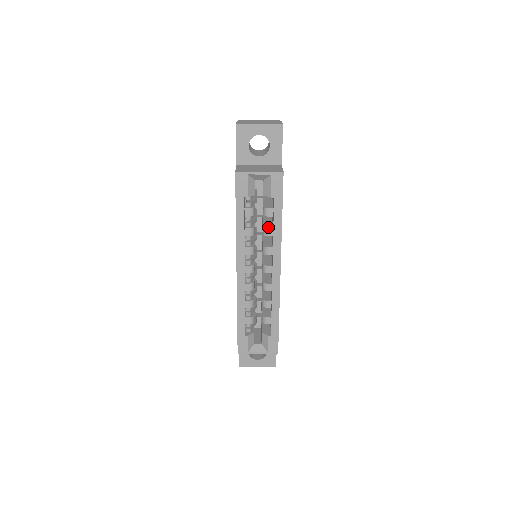
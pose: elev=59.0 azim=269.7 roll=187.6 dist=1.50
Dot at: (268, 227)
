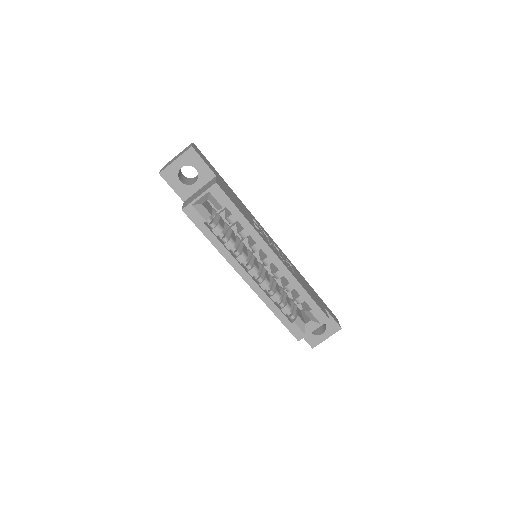
Dot at: (241, 230)
